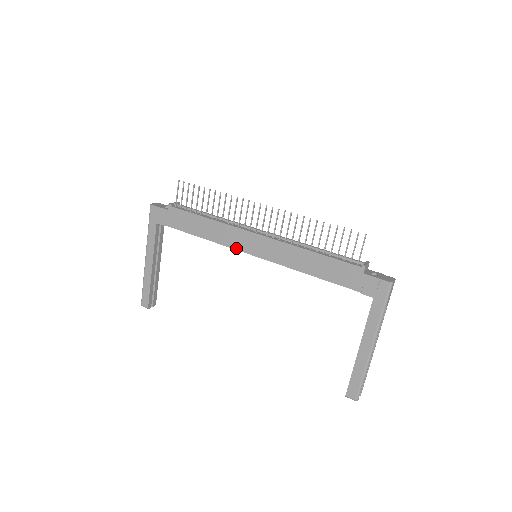
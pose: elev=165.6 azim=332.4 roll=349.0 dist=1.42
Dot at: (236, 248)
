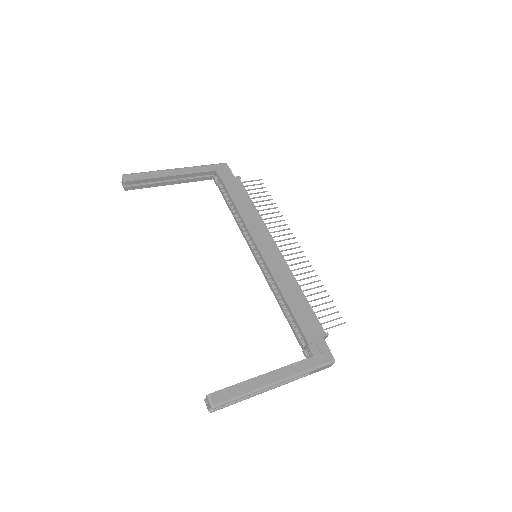
Dot at: (253, 237)
